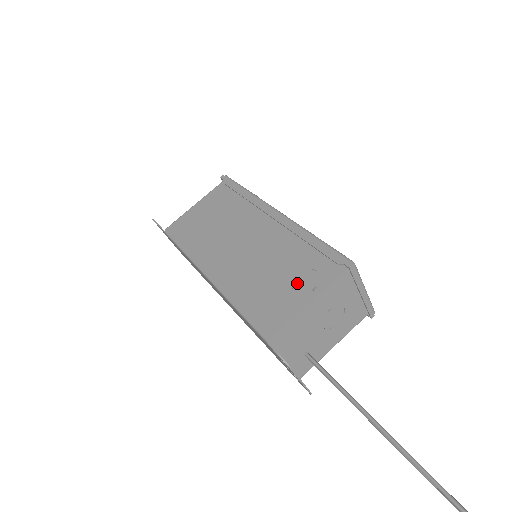
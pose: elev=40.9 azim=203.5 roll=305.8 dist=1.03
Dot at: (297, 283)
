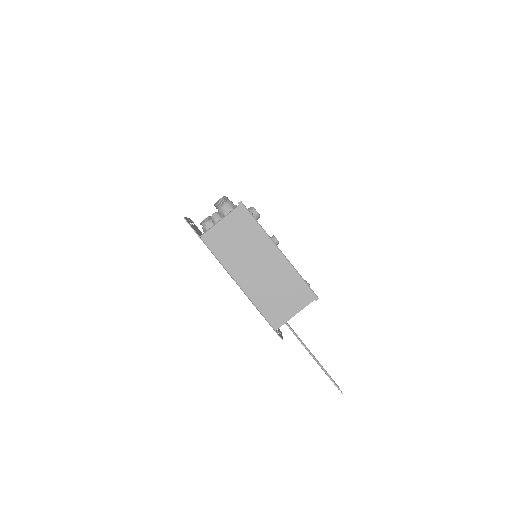
Dot at: (290, 302)
